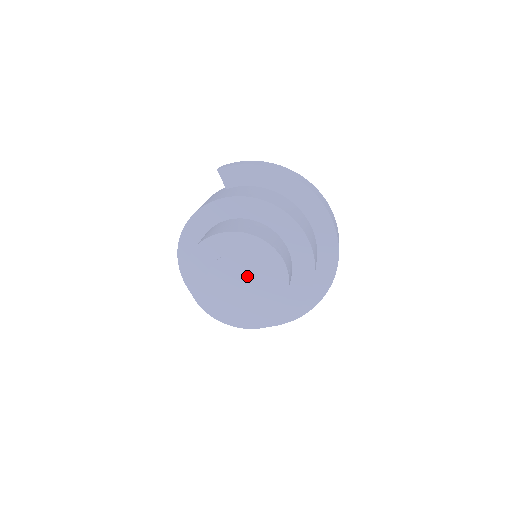
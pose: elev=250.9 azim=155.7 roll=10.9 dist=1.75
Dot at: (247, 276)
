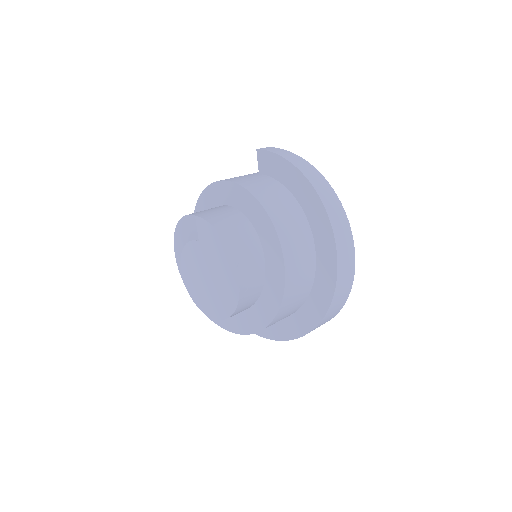
Dot at: (209, 271)
